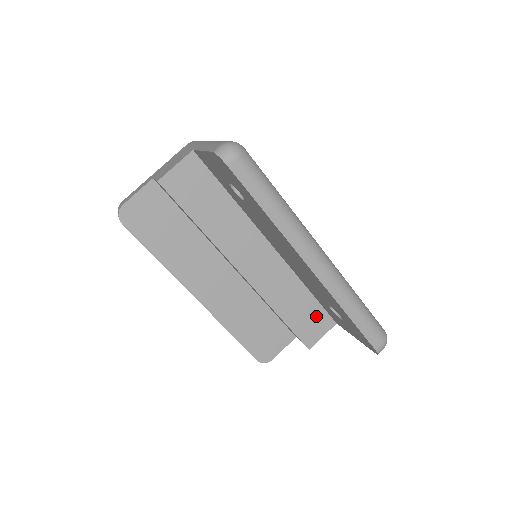
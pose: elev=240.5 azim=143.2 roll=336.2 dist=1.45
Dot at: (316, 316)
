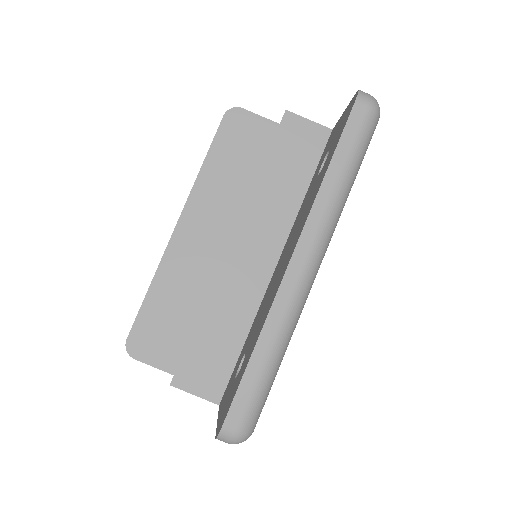
Dot at: (218, 369)
